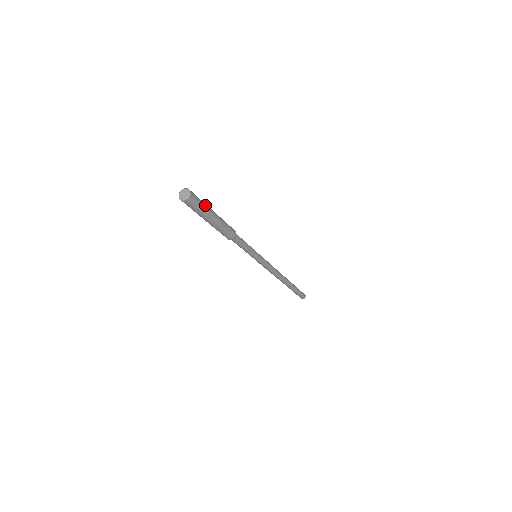
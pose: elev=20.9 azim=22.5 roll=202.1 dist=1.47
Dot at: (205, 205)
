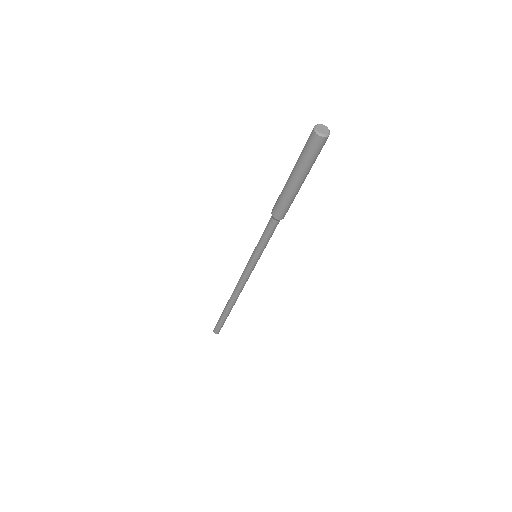
Dot at: (315, 160)
